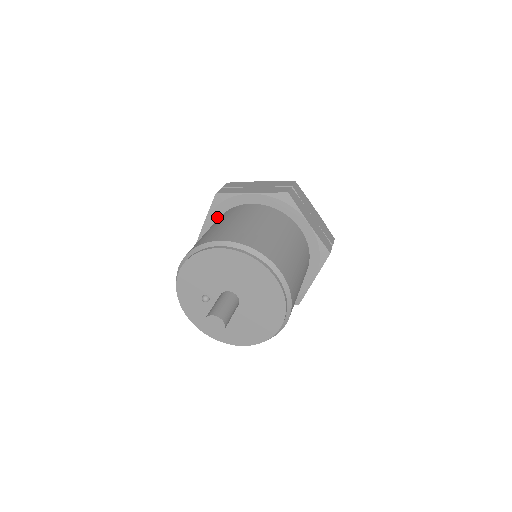
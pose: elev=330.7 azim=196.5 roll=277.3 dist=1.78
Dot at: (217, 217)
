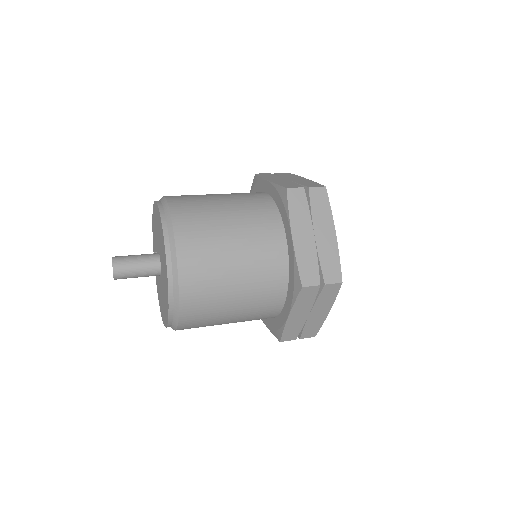
Dot at: occluded
